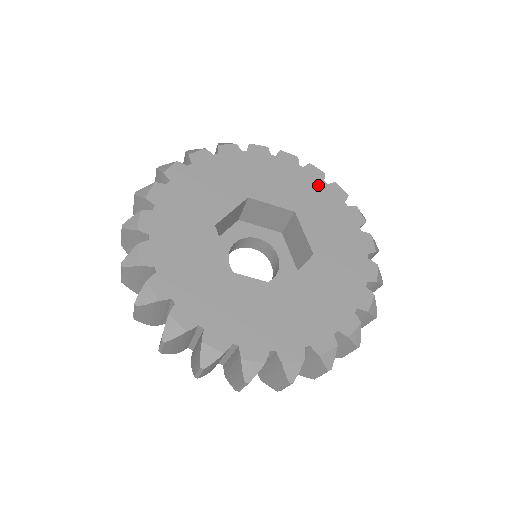
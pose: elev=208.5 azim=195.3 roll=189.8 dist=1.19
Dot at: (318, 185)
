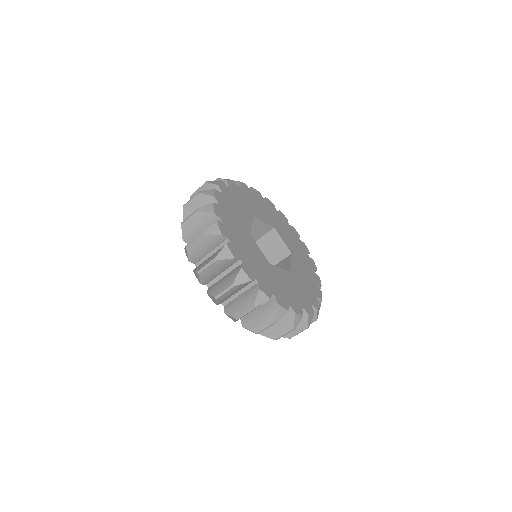
Dot at: (275, 211)
